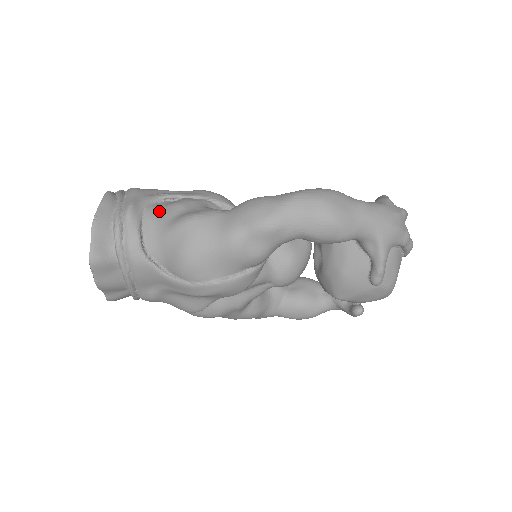
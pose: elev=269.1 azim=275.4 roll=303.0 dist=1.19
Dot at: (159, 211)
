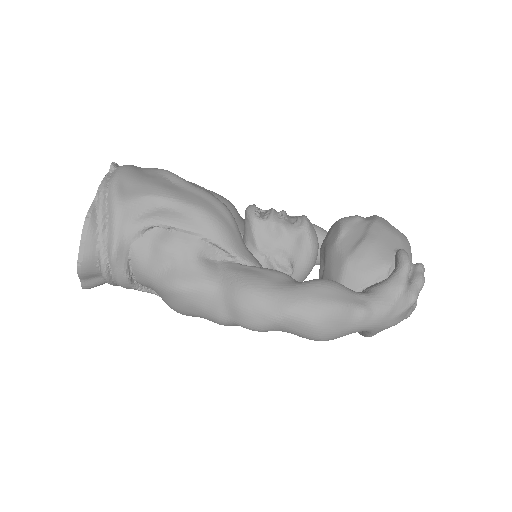
Dot at: (147, 251)
